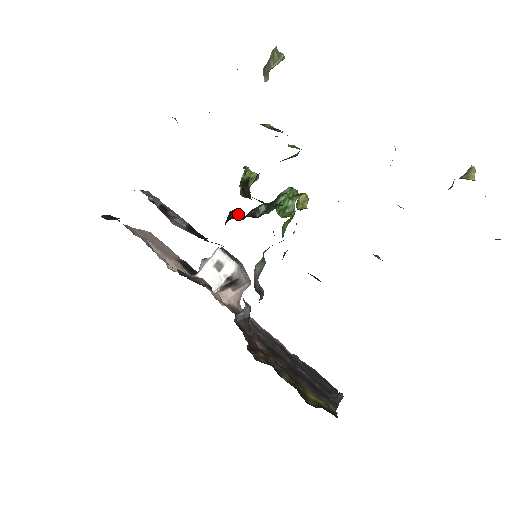
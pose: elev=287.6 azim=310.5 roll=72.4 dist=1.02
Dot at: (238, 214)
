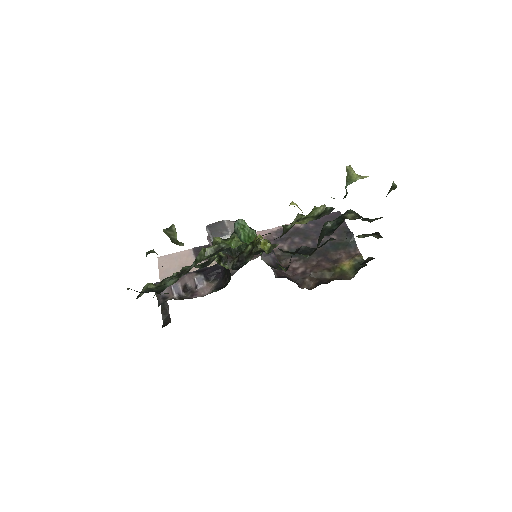
Dot at: occluded
